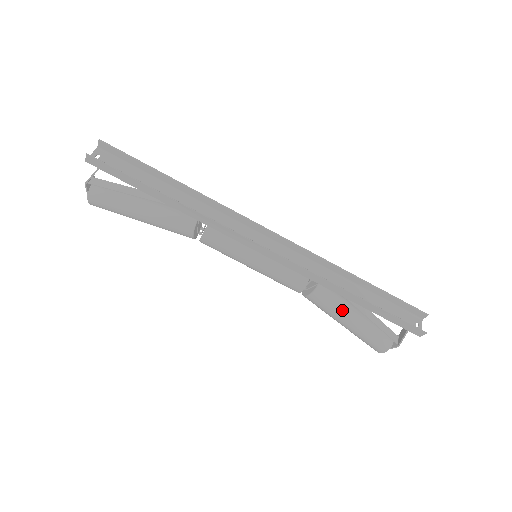
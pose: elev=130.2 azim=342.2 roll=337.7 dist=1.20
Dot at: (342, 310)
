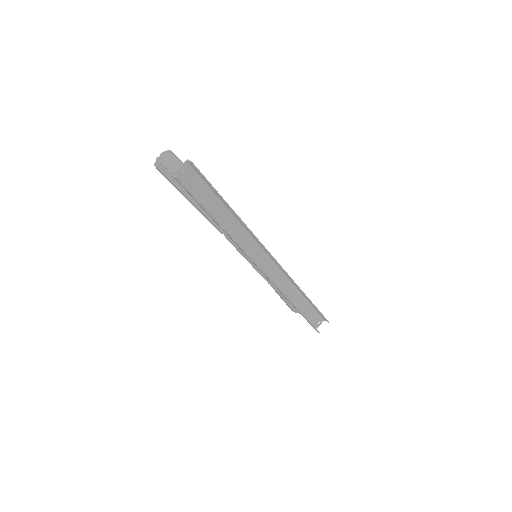
Dot at: occluded
